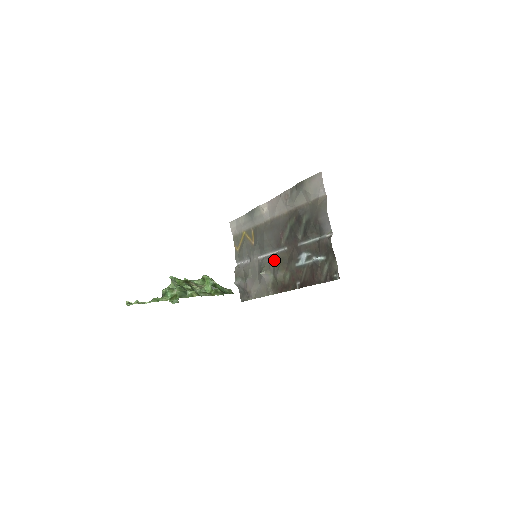
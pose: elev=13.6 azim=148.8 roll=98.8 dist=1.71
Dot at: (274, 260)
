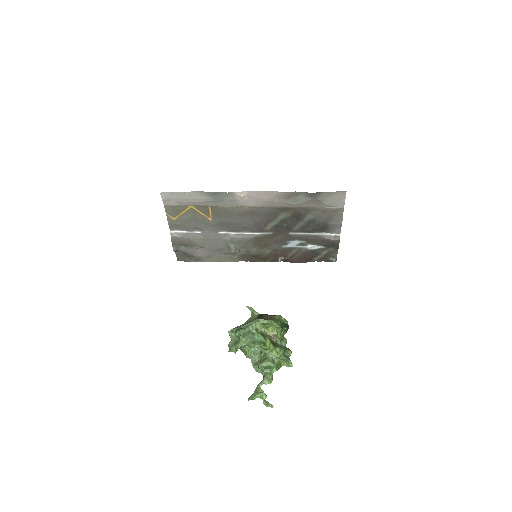
Dot at: (252, 241)
